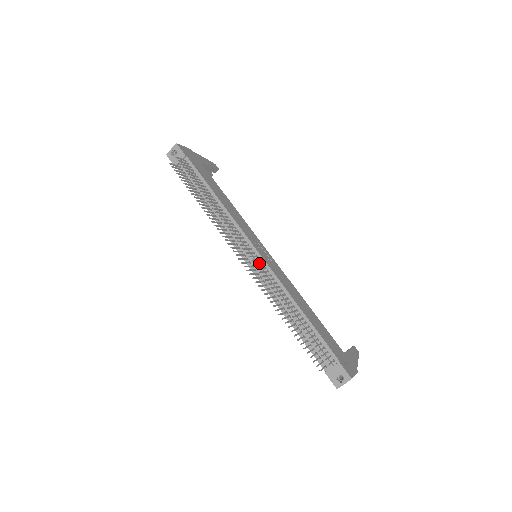
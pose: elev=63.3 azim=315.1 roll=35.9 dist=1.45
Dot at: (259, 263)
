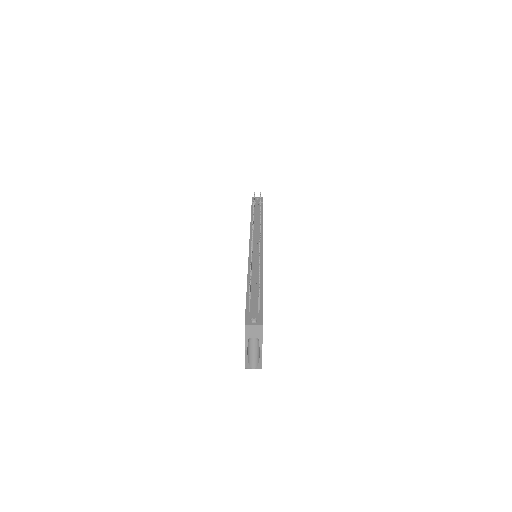
Dot at: occluded
